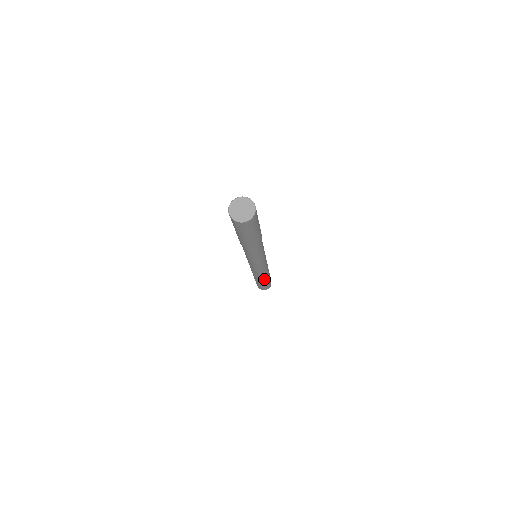
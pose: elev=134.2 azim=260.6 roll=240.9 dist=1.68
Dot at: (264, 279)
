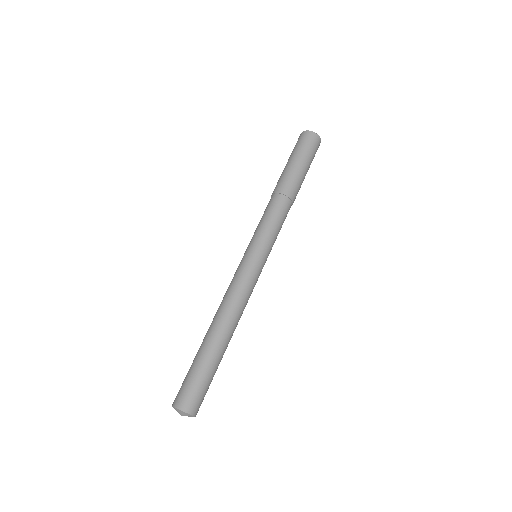
Dot at: (215, 331)
